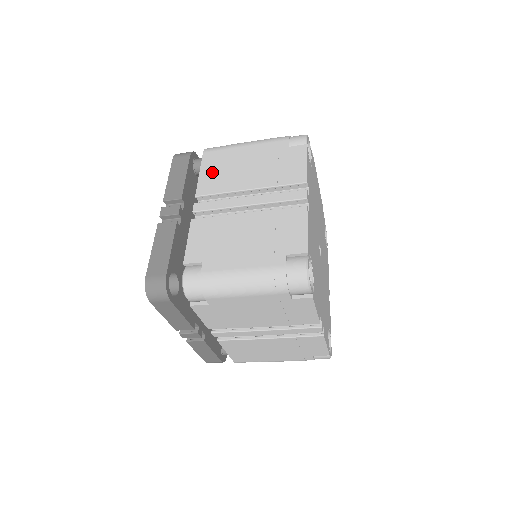
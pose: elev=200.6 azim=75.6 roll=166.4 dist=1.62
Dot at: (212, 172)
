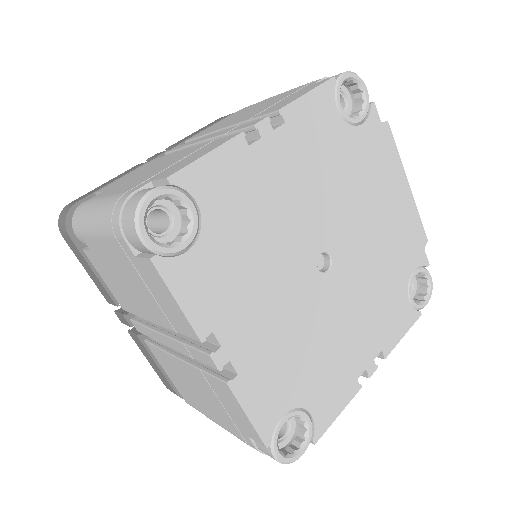
Dot at: (224, 121)
